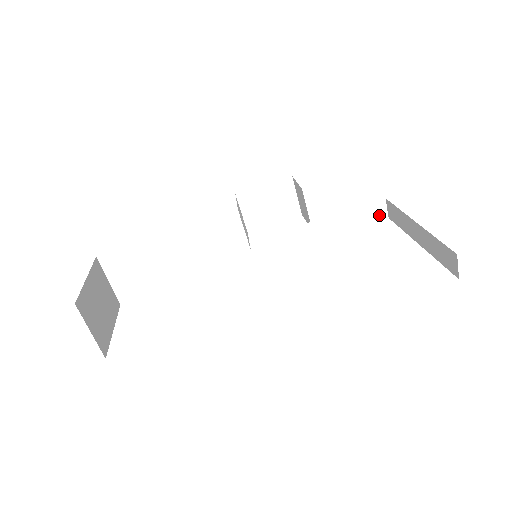
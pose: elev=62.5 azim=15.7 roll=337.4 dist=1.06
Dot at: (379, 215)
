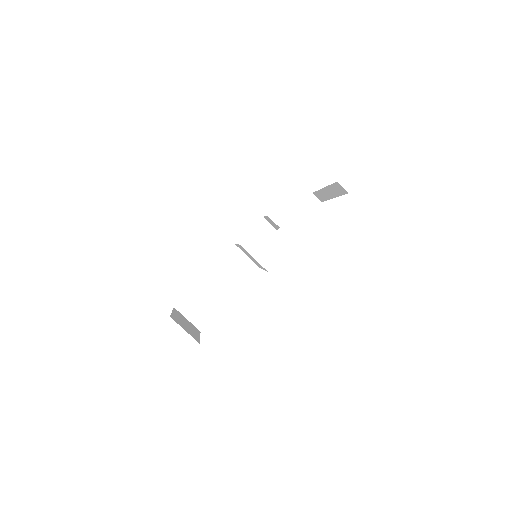
Dot at: (316, 204)
